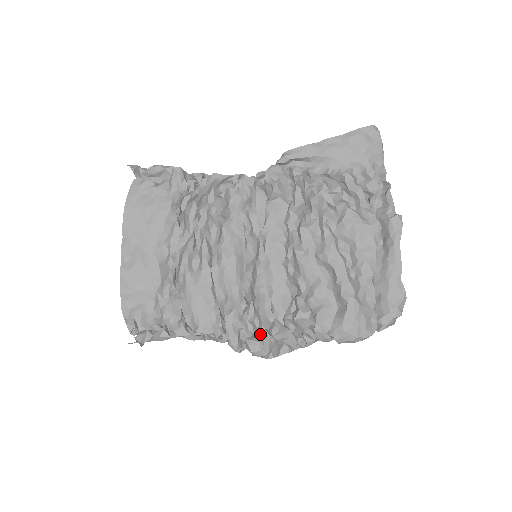
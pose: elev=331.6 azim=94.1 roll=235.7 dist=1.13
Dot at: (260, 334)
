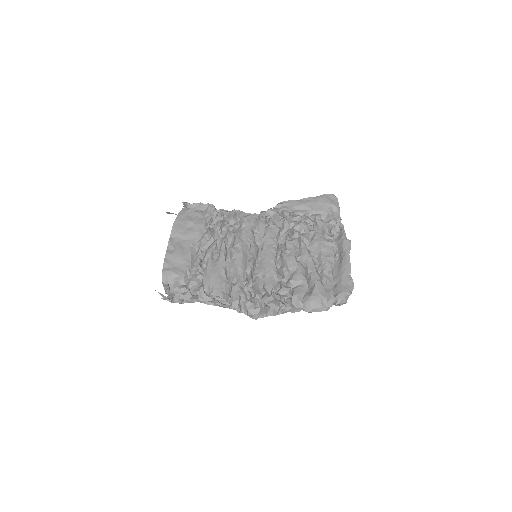
Dot at: (254, 300)
